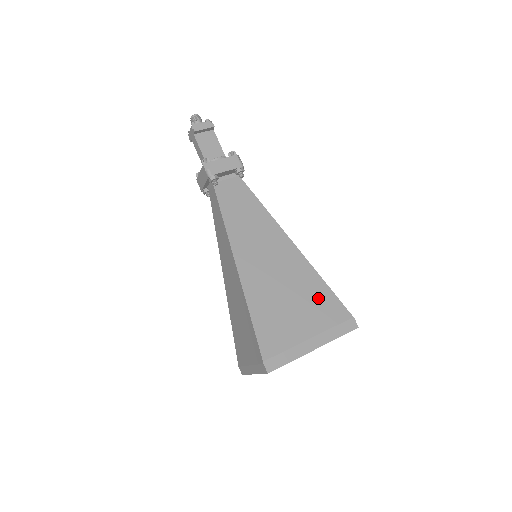
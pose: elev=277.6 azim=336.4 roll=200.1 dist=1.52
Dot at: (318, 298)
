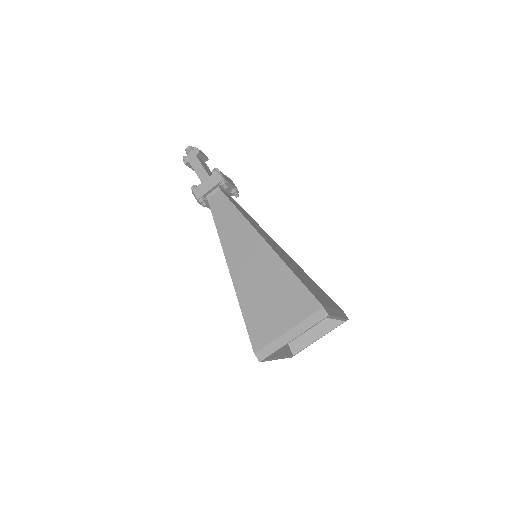
Dot at: (319, 289)
